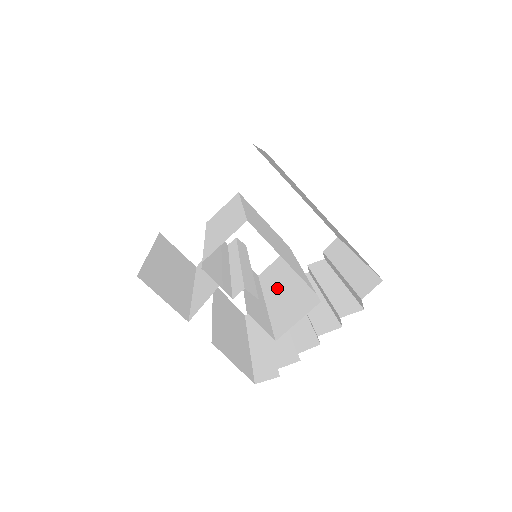
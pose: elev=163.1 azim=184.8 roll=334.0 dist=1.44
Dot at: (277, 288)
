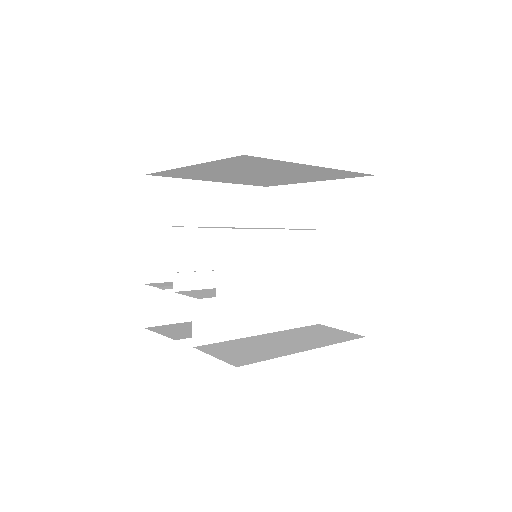
Dot at: (288, 268)
